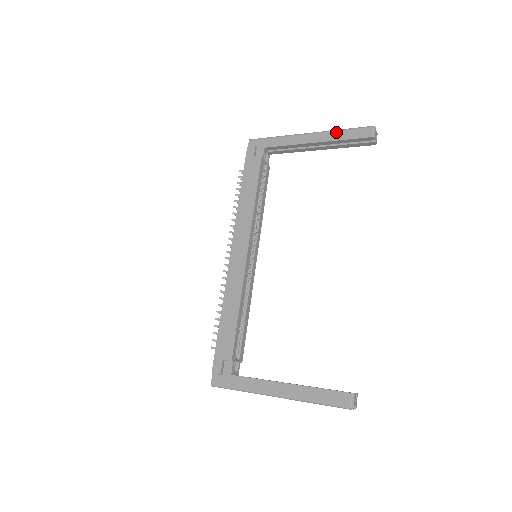
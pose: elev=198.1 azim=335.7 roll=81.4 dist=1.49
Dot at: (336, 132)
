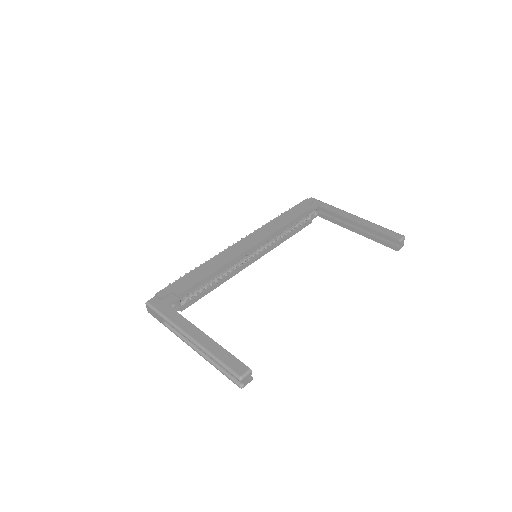
Dot at: (375, 225)
